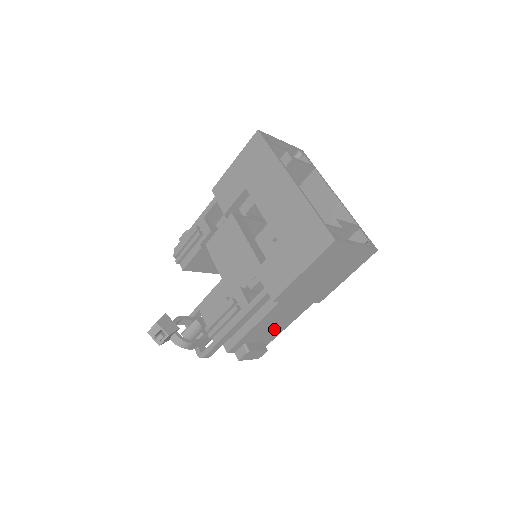
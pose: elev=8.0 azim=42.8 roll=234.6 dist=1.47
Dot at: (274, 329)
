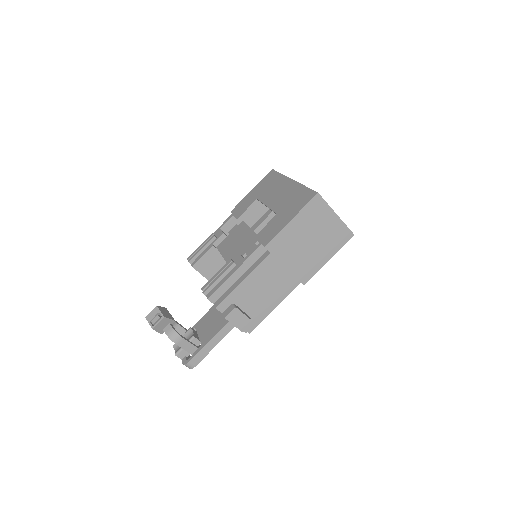
Dot at: (261, 300)
